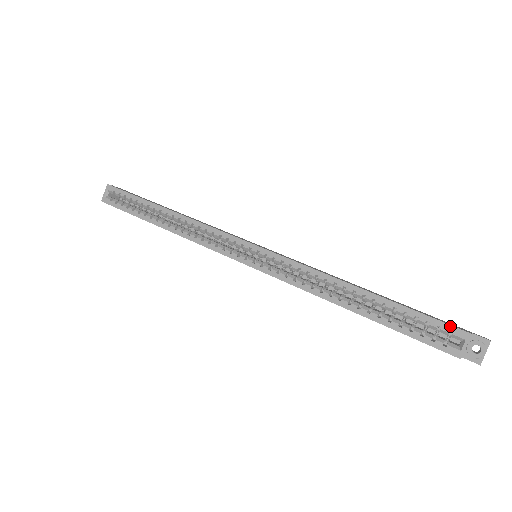
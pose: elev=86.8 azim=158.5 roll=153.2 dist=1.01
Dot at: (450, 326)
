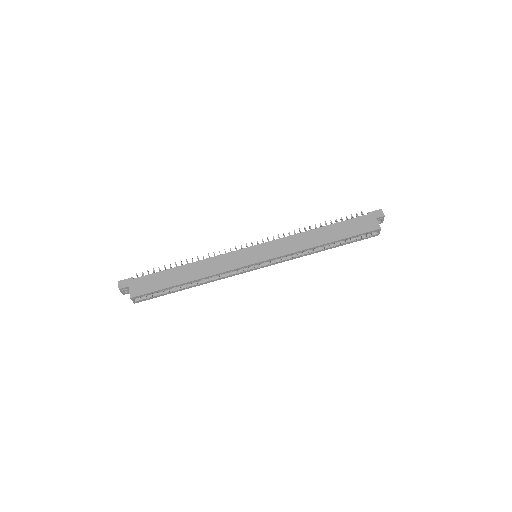
Dot at: (372, 231)
